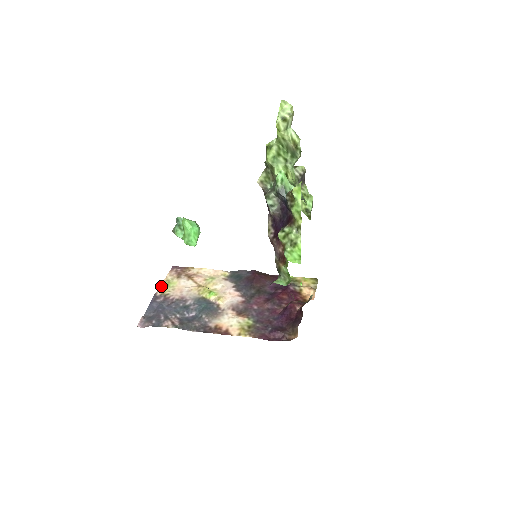
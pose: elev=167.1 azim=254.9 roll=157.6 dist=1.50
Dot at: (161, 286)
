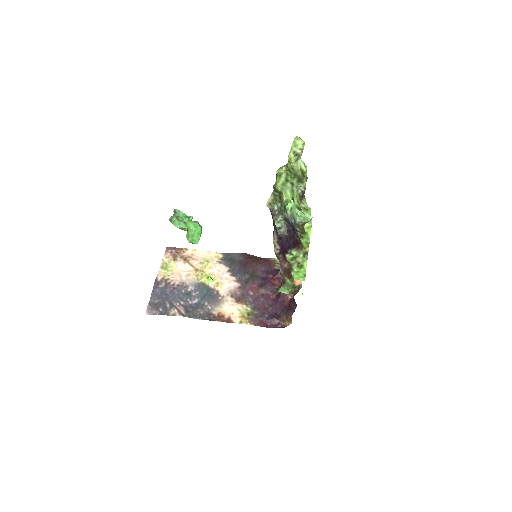
Dot at: (160, 270)
